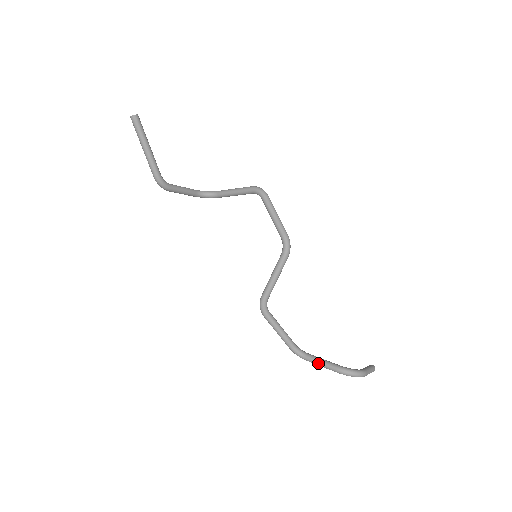
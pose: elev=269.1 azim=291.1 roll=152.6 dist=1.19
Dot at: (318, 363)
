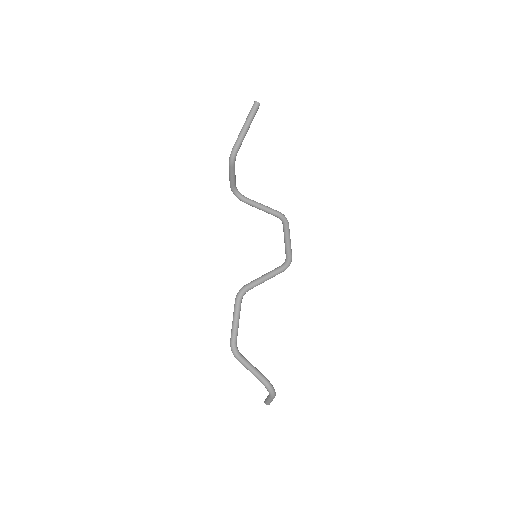
Dot at: (249, 365)
